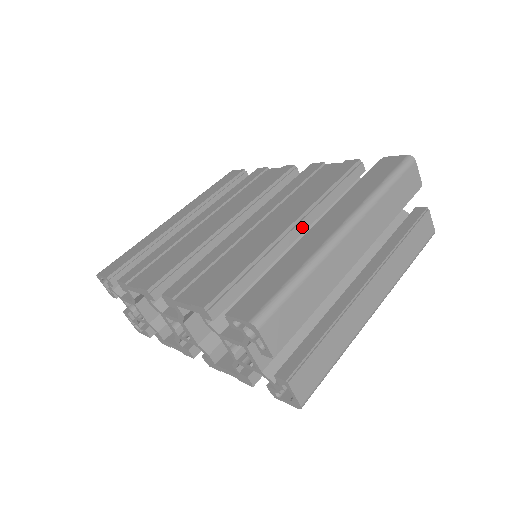
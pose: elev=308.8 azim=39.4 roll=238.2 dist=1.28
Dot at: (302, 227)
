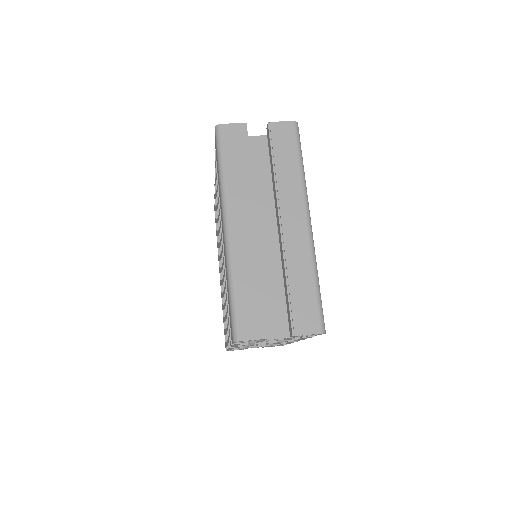
Dot at: occluded
